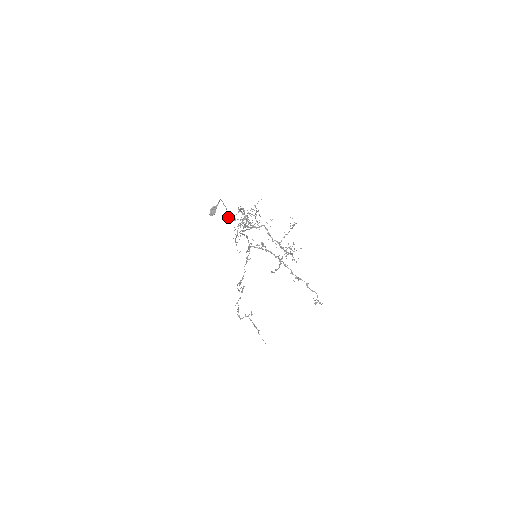
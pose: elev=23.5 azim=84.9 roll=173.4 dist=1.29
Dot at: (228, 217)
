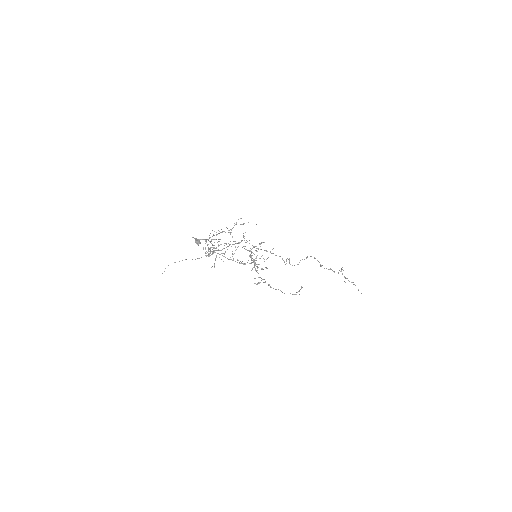
Dot at: (214, 239)
